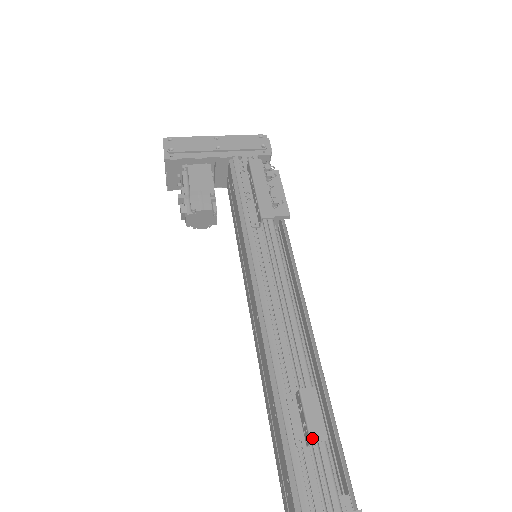
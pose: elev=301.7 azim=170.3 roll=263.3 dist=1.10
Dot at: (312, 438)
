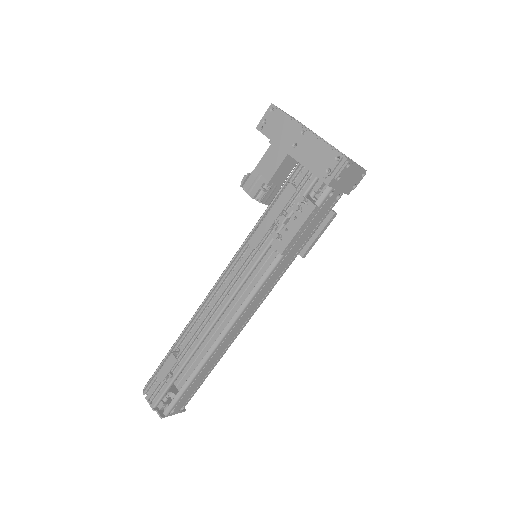
Dot at: (157, 374)
